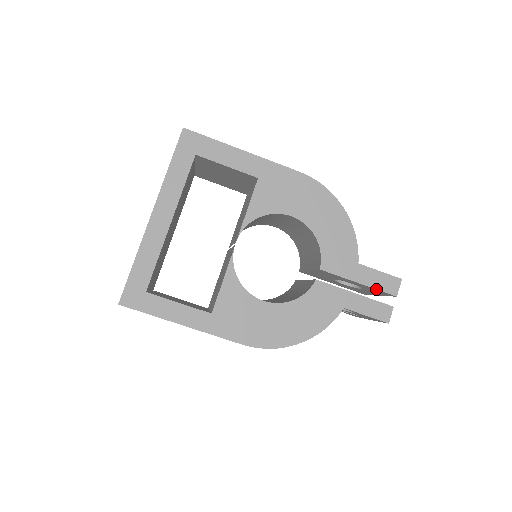
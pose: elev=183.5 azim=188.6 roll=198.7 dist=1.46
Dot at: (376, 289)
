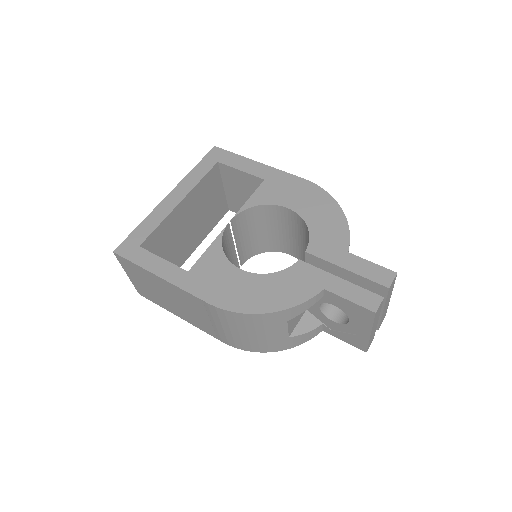
Dot at: (365, 277)
